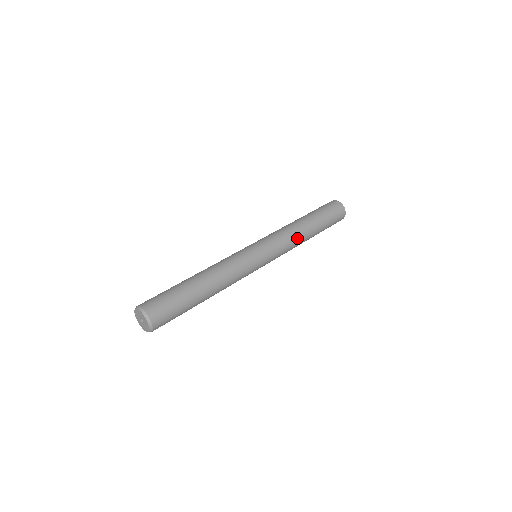
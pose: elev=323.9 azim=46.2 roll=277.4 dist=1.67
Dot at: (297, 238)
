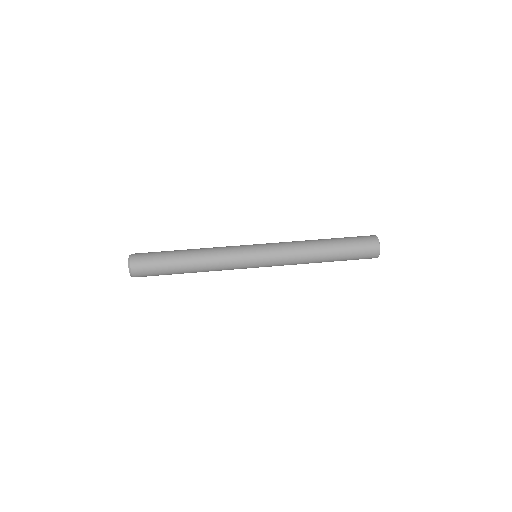
Dot at: (302, 263)
